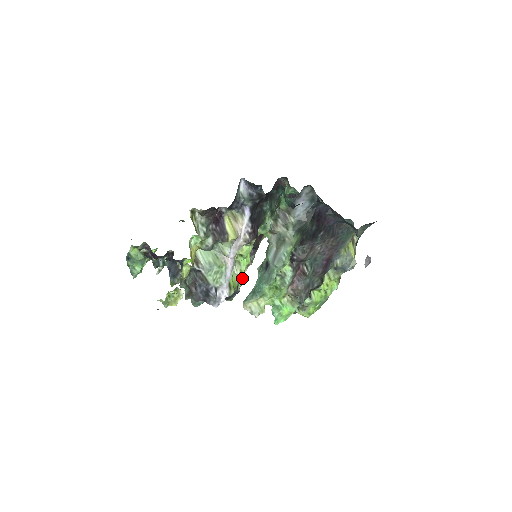
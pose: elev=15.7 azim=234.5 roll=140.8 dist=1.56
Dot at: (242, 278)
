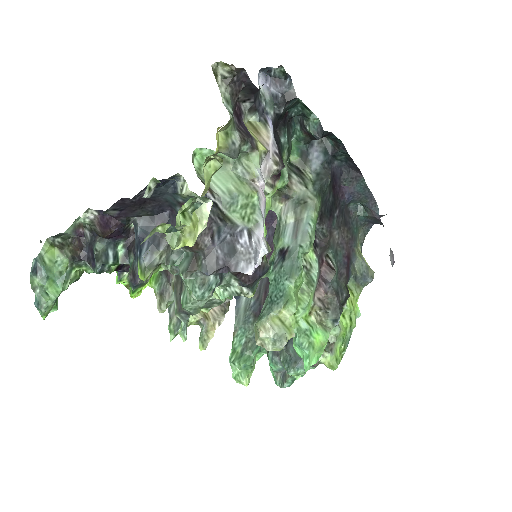
Dot at: occluded
